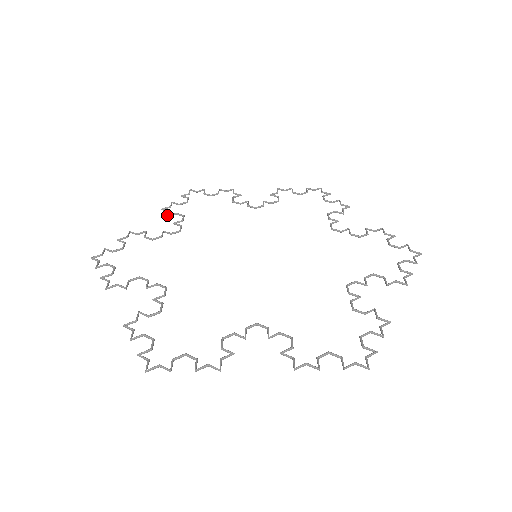
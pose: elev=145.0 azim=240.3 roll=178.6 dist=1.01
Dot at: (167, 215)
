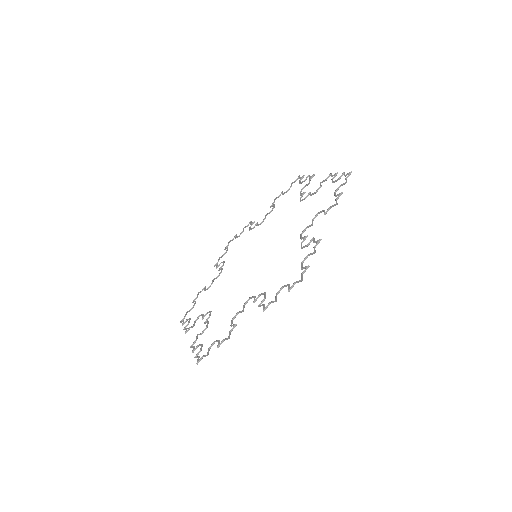
Dot at: (216, 268)
